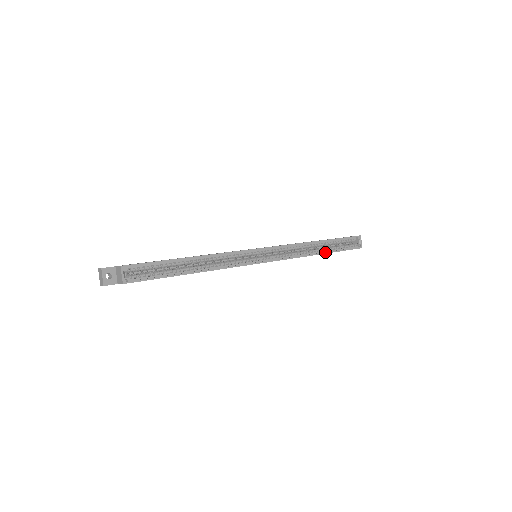
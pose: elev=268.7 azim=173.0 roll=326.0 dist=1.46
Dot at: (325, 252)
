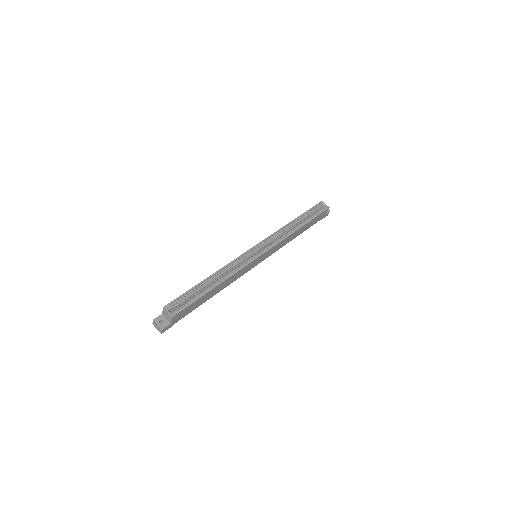
Dot at: (303, 224)
